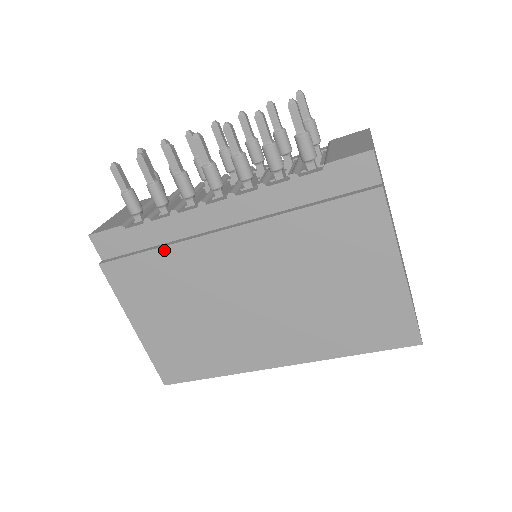
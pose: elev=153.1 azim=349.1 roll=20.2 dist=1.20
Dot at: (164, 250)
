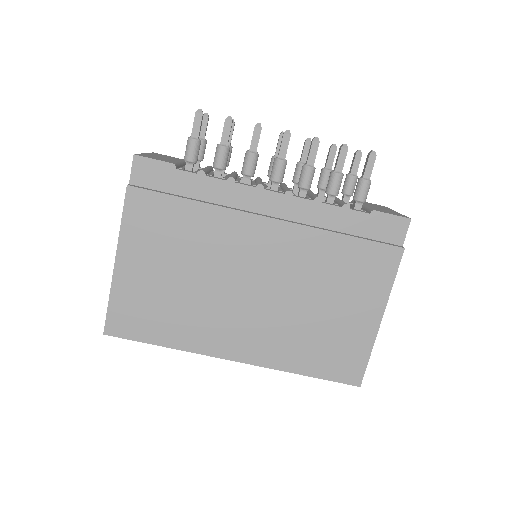
Dot at: (202, 206)
